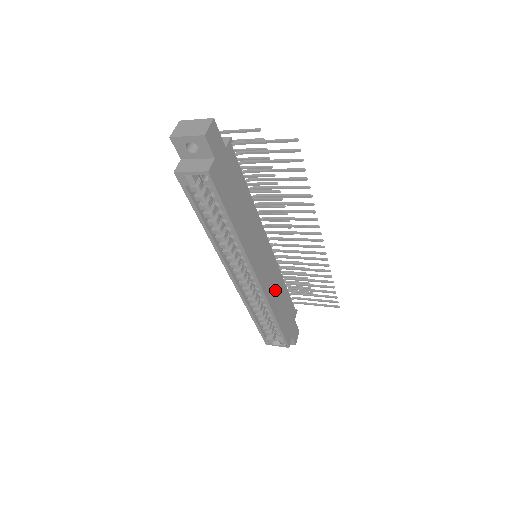
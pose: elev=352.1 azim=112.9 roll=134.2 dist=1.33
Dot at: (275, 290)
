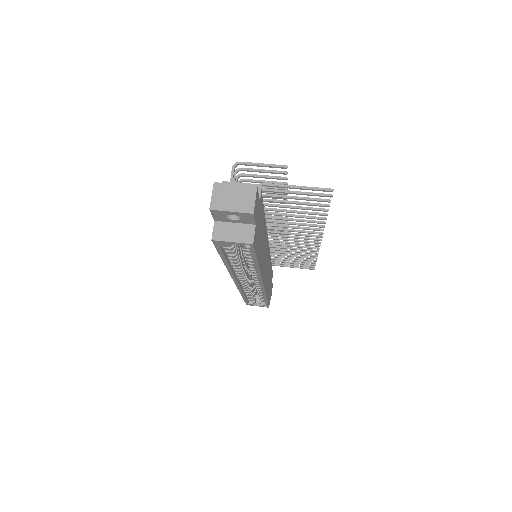
Dot at: occluded
